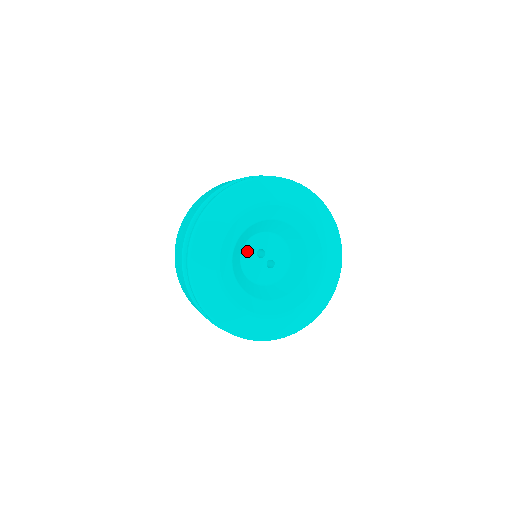
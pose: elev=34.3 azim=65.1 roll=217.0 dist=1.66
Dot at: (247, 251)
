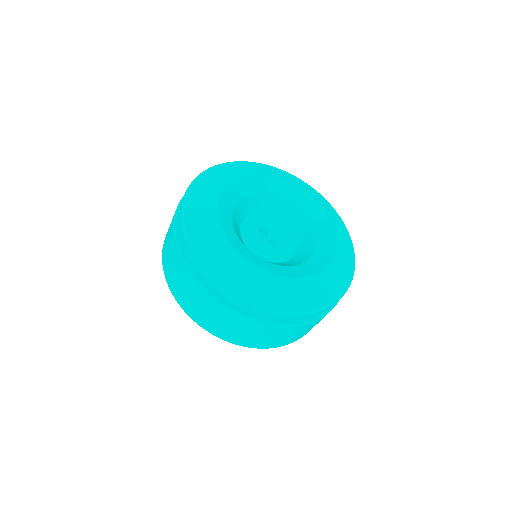
Dot at: (248, 224)
